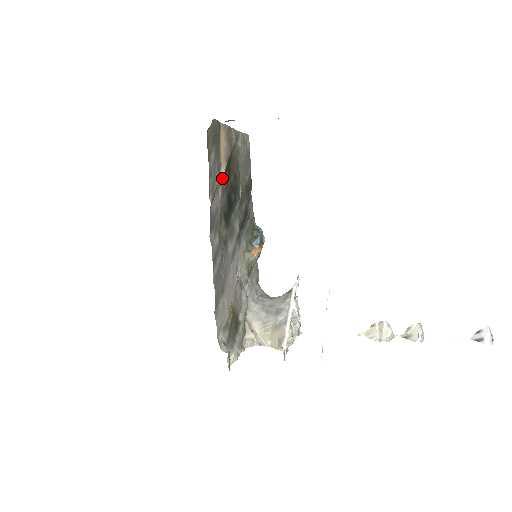
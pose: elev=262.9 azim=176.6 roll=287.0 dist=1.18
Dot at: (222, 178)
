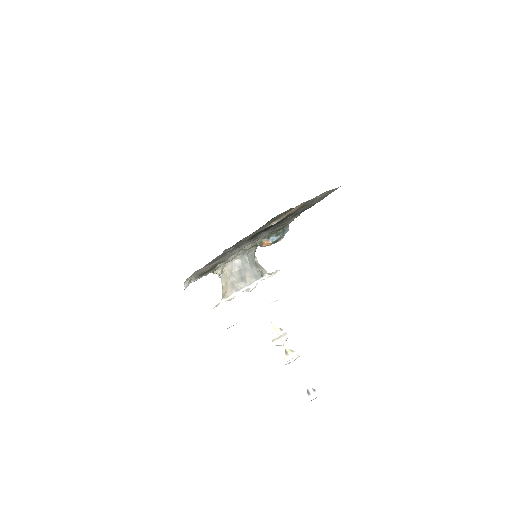
Dot at: occluded
